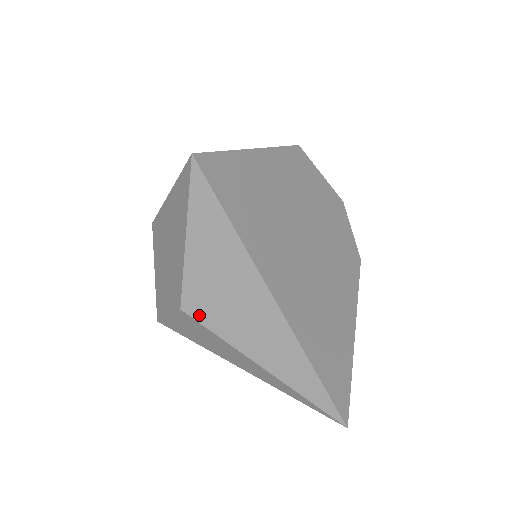
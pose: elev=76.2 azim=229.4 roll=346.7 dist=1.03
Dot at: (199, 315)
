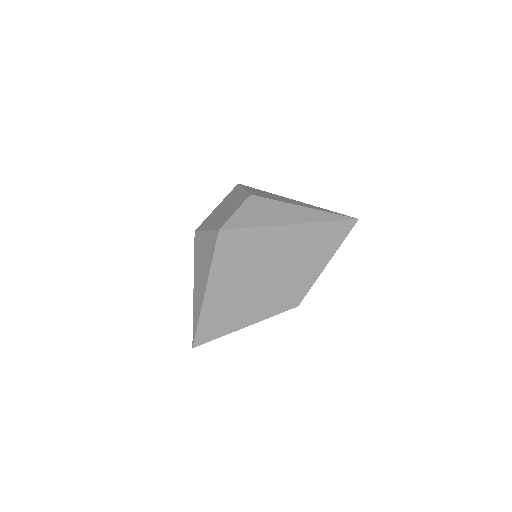
Dot at: (261, 196)
